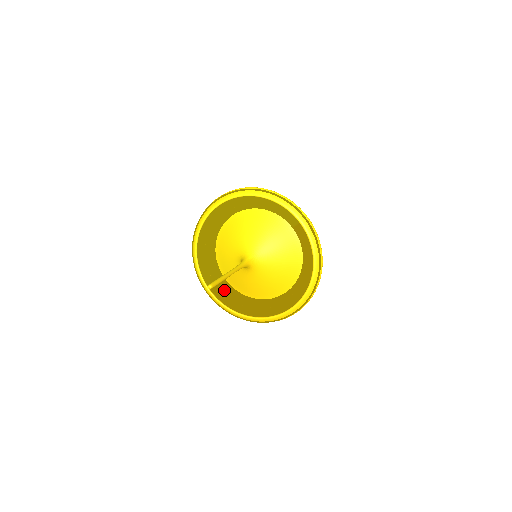
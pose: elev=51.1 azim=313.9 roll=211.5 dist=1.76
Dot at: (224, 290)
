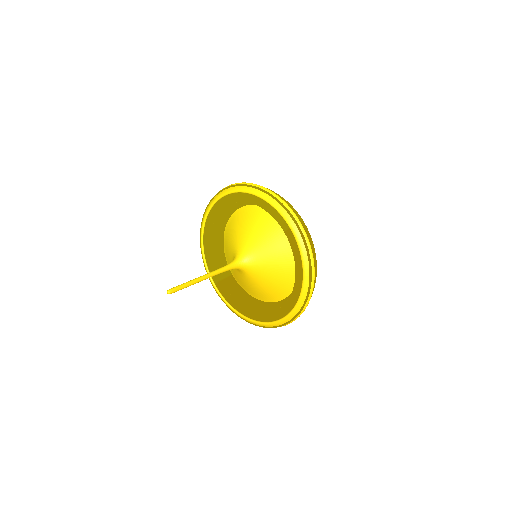
Dot at: (229, 286)
